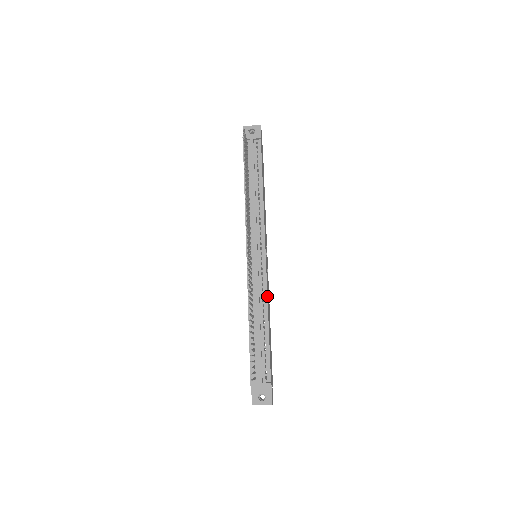
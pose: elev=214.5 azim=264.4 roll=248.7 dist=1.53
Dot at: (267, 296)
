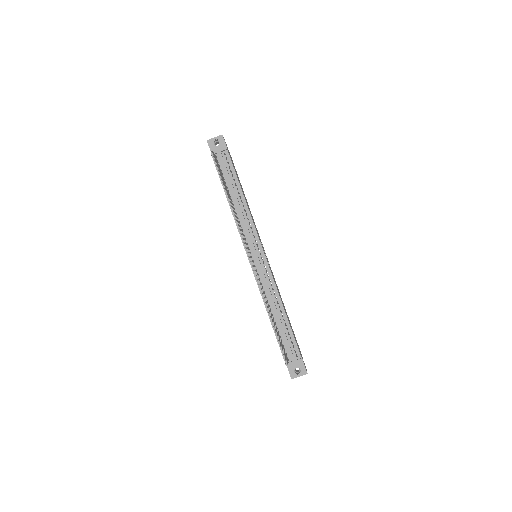
Dot at: (277, 289)
